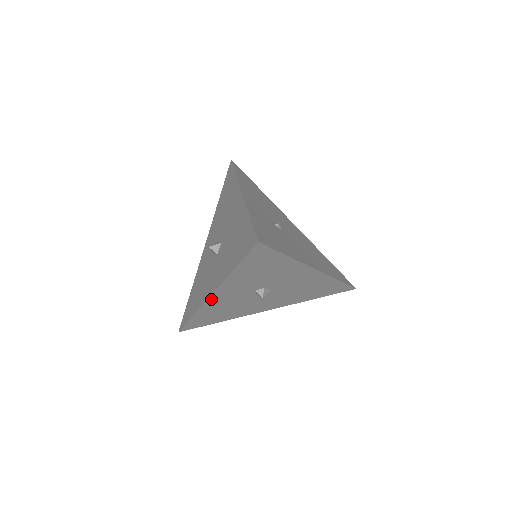
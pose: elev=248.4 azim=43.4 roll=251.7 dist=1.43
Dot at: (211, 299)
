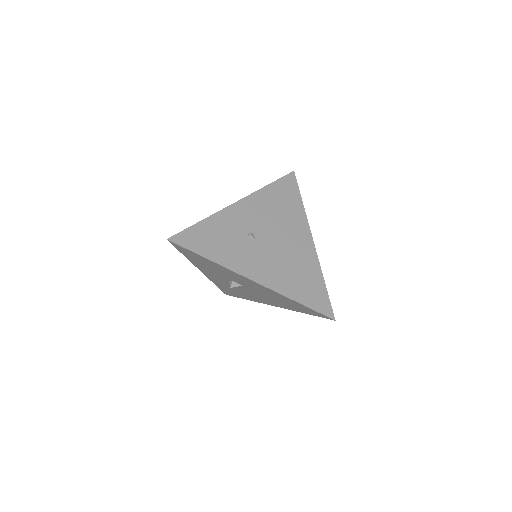
Dot at: (206, 275)
